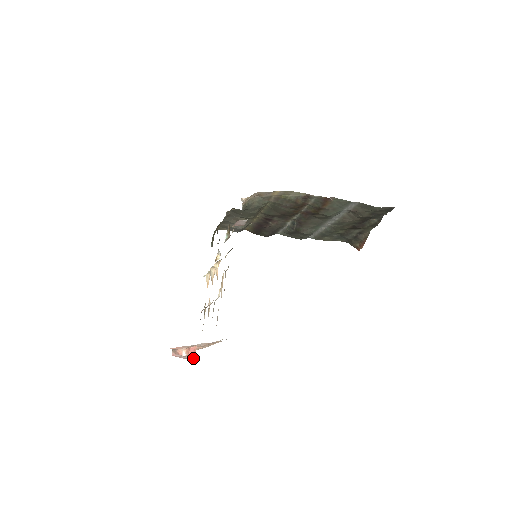
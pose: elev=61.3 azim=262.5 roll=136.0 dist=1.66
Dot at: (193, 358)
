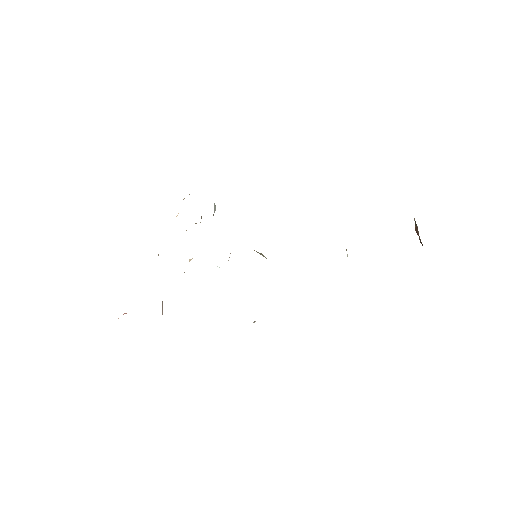
Dot at: occluded
